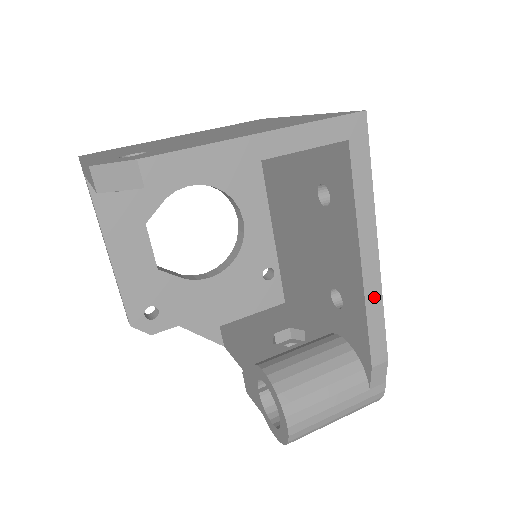
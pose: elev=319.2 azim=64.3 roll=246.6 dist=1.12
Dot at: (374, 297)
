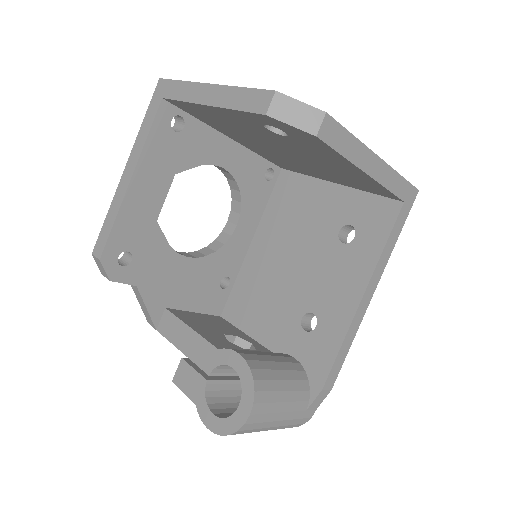
Dot at: (354, 329)
